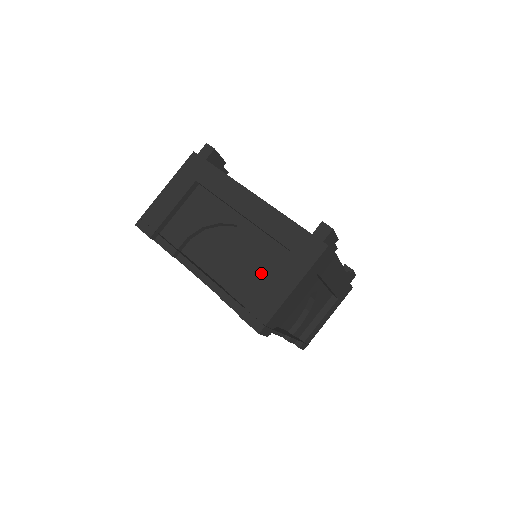
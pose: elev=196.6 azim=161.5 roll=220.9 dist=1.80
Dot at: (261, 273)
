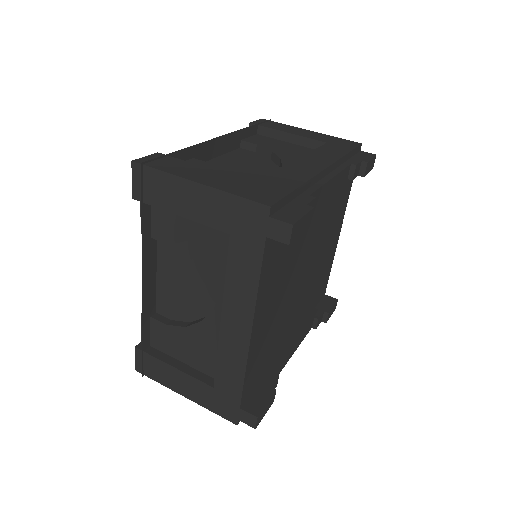
Dot at: (185, 352)
